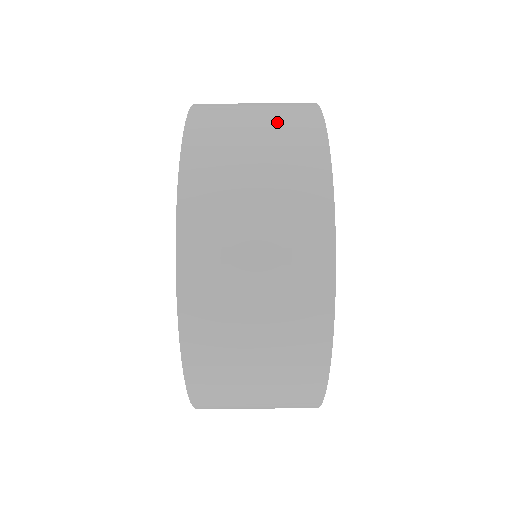
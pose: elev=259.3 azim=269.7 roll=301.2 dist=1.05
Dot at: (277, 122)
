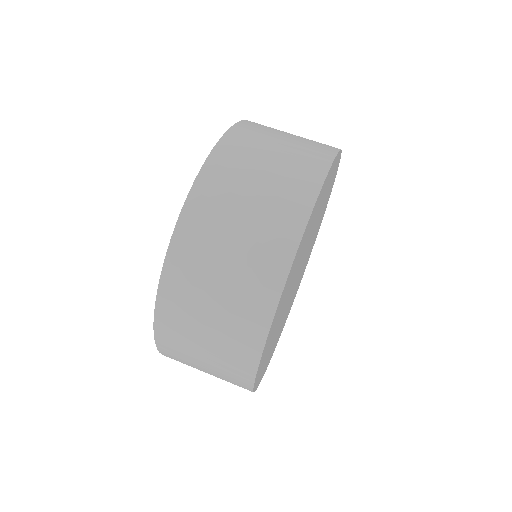
Dot at: (296, 151)
